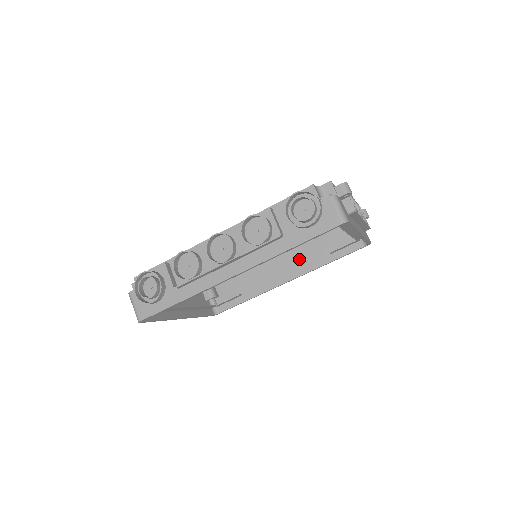
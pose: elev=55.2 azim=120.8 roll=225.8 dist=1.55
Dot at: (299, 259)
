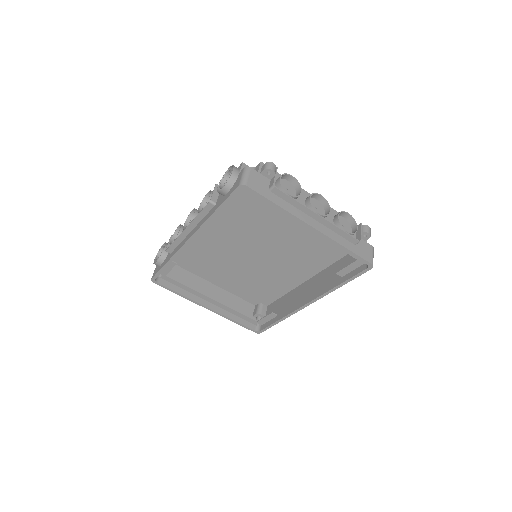
Dot at: (320, 283)
